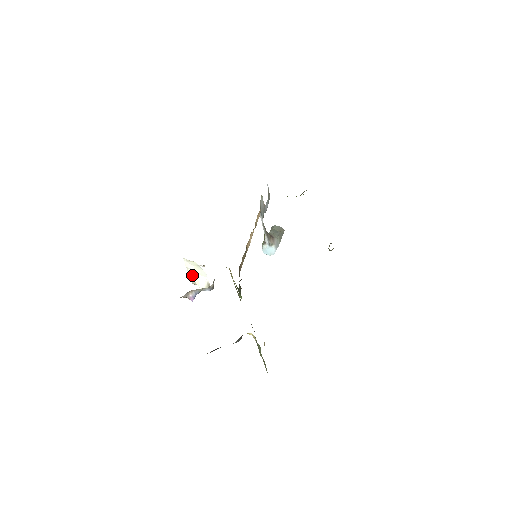
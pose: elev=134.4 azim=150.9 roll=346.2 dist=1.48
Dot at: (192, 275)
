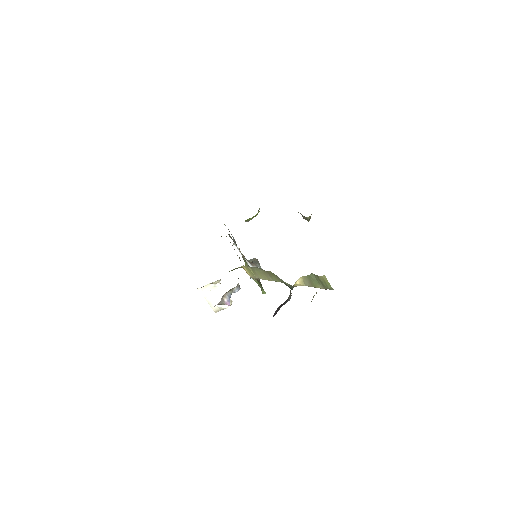
Dot at: (212, 302)
